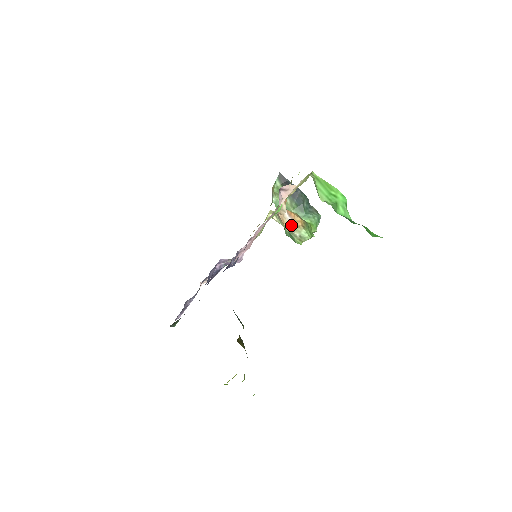
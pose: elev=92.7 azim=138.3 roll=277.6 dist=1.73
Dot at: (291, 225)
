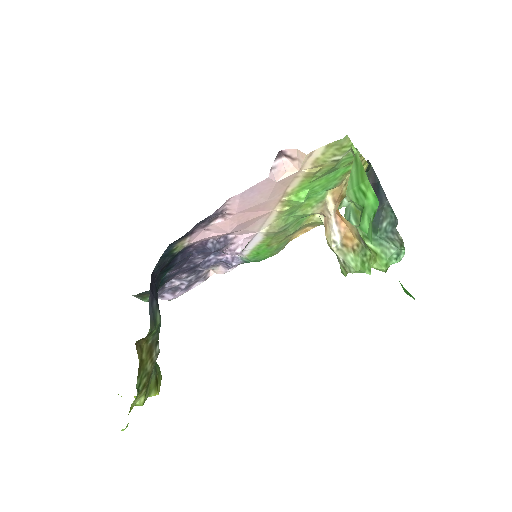
Dot at: (334, 238)
